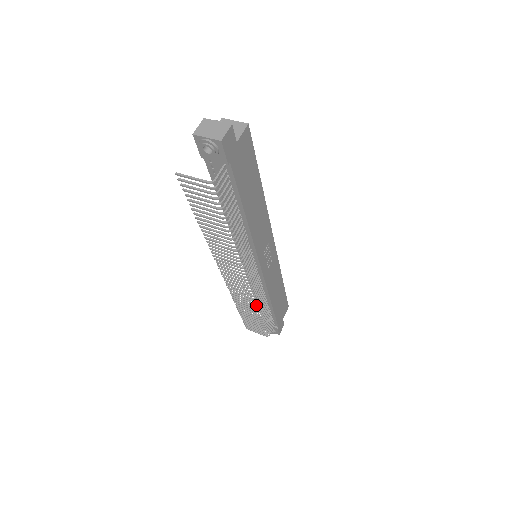
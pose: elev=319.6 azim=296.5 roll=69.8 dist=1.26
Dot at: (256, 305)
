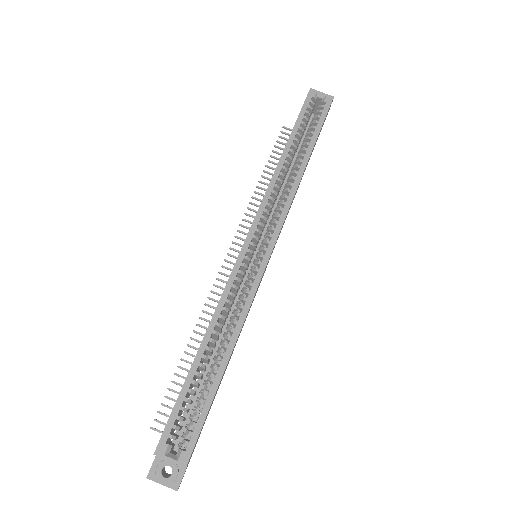
Dot at: occluded
